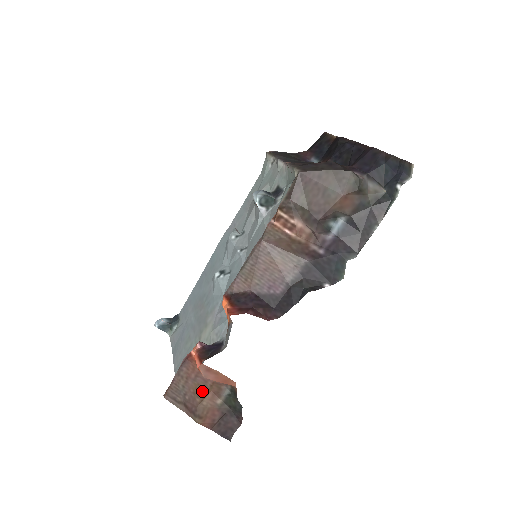
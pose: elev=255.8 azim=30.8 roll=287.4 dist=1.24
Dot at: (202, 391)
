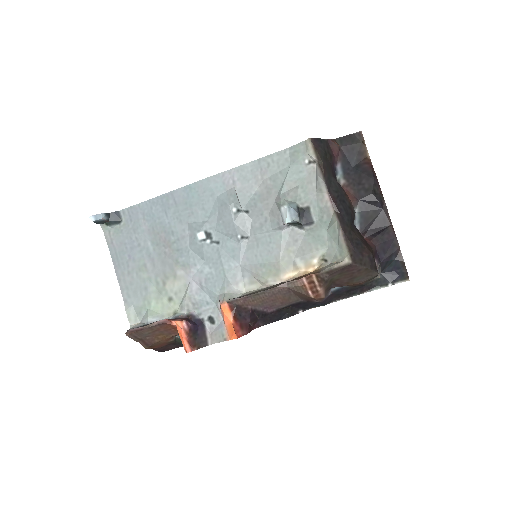
Dot at: (164, 337)
